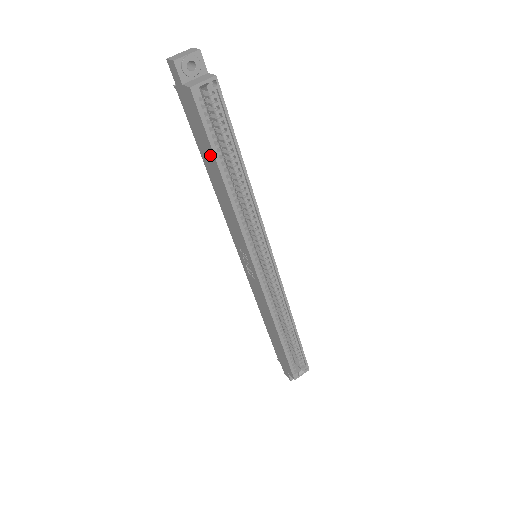
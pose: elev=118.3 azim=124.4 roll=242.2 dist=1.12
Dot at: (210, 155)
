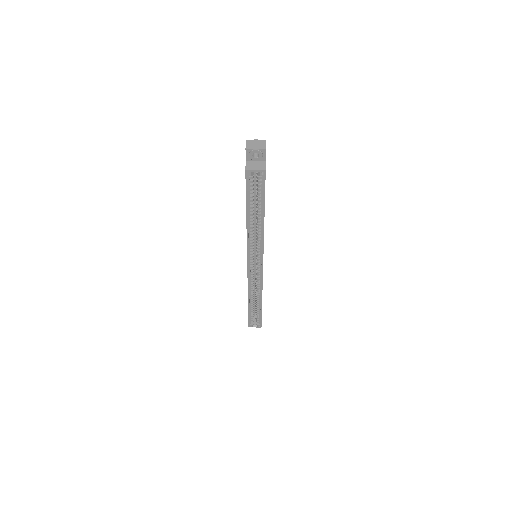
Dot at: occluded
